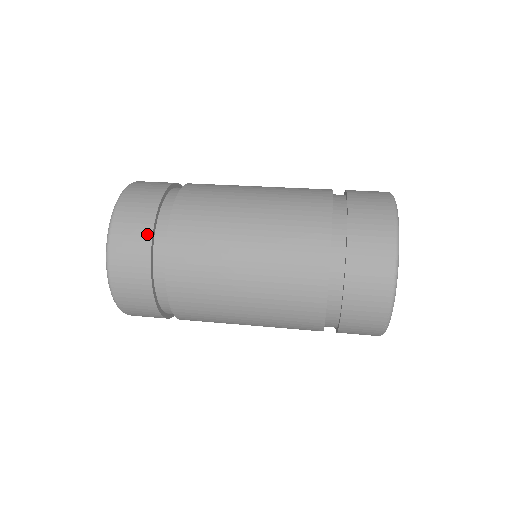
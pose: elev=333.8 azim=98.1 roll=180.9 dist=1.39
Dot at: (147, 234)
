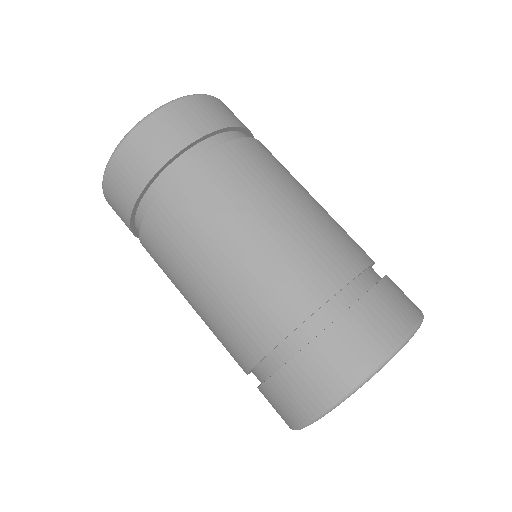
Dot at: (175, 147)
